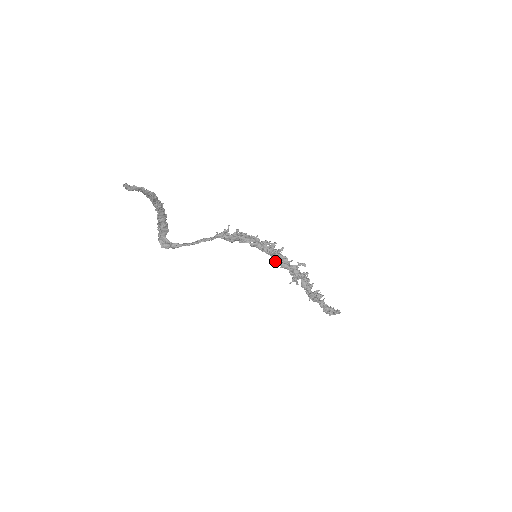
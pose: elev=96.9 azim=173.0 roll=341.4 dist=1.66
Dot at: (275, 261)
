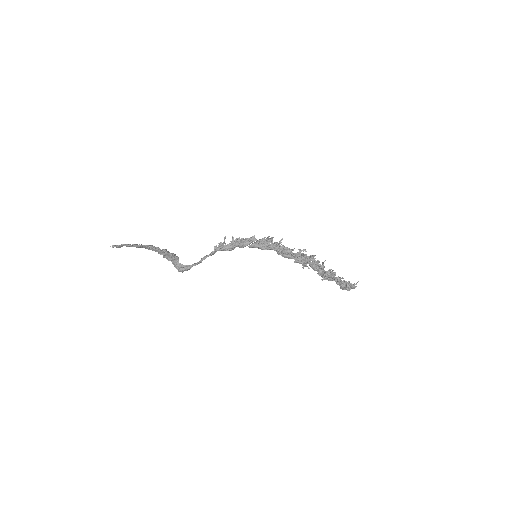
Dot at: (278, 254)
